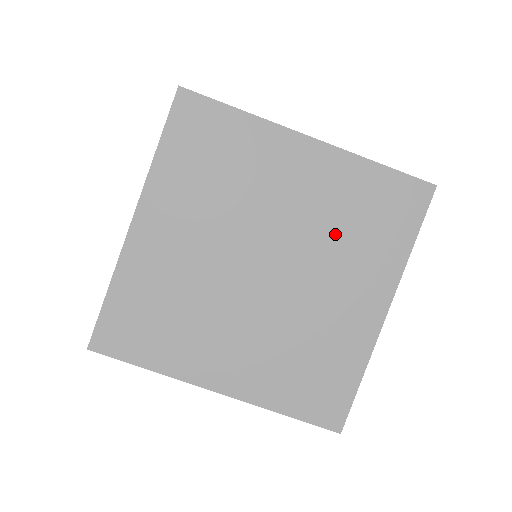
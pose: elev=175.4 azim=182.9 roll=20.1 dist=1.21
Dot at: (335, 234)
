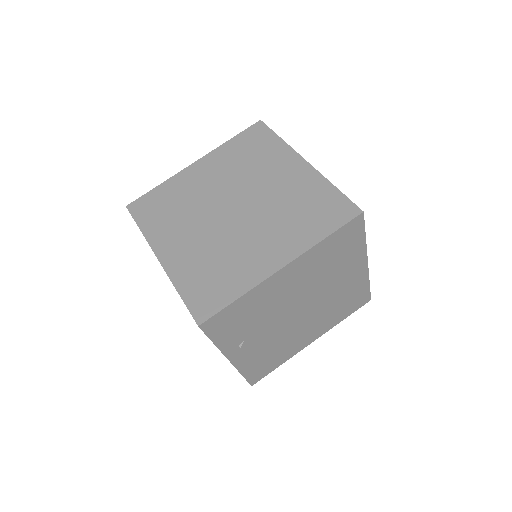
Dot at: (284, 210)
